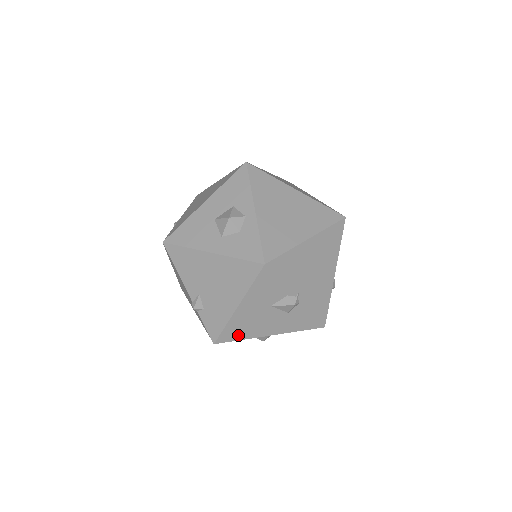
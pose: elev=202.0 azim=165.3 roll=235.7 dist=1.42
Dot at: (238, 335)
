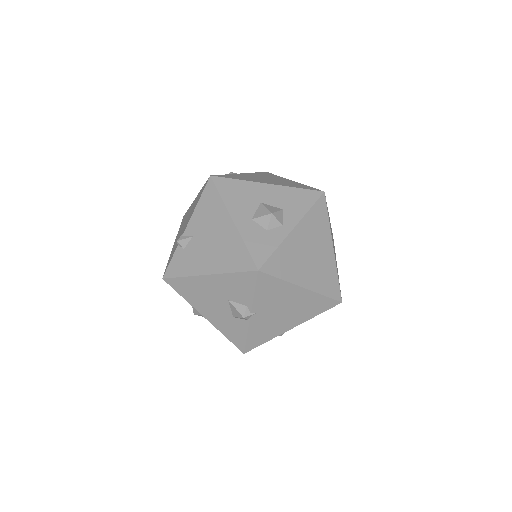
Dot at: (185, 292)
